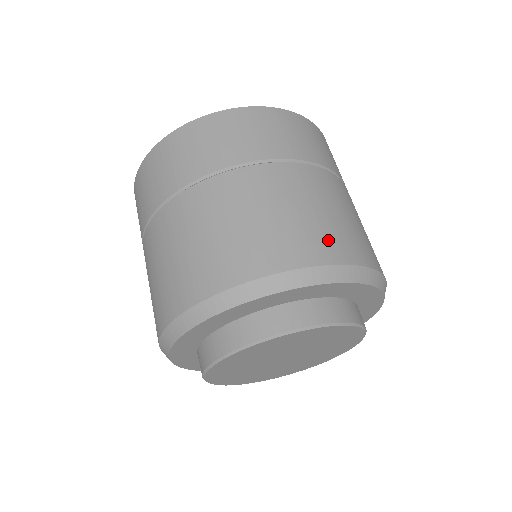
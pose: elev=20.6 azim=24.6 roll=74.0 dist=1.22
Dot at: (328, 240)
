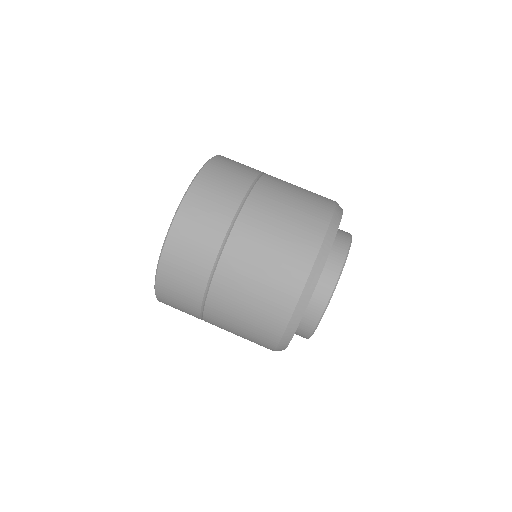
Dot at: (321, 196)
